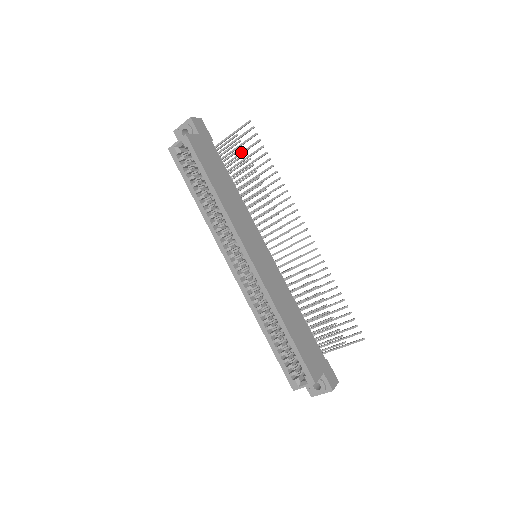
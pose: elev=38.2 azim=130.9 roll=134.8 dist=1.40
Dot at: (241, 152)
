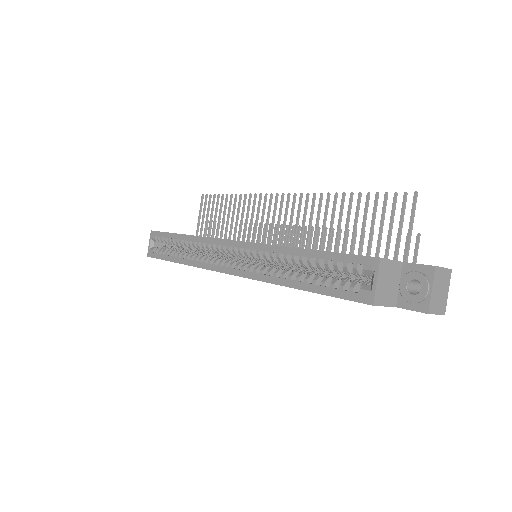
Dot at: (210, 219)
